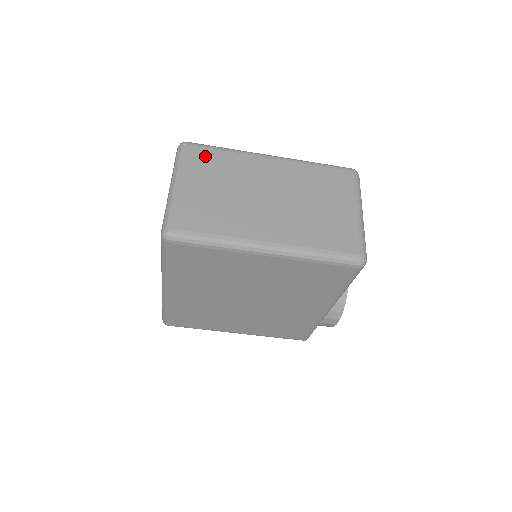
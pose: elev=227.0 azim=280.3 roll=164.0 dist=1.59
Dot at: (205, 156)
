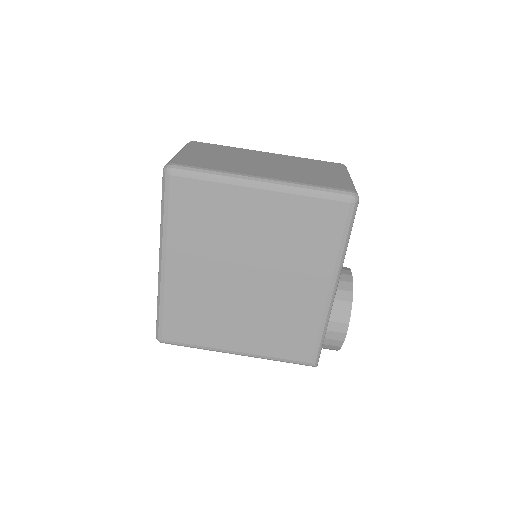
Dot at: (209, 146)
